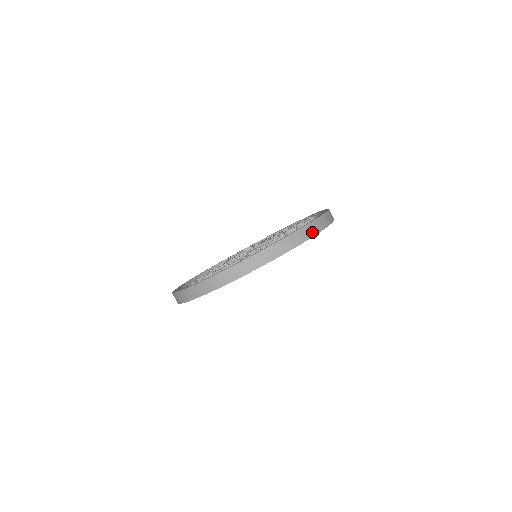
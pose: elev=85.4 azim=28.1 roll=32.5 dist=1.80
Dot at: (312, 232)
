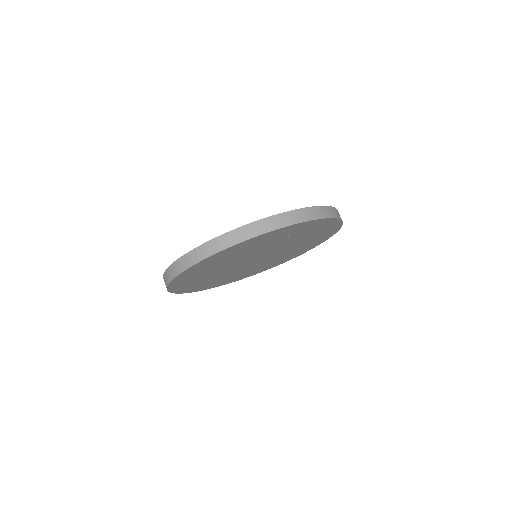
Dot at: occluded
